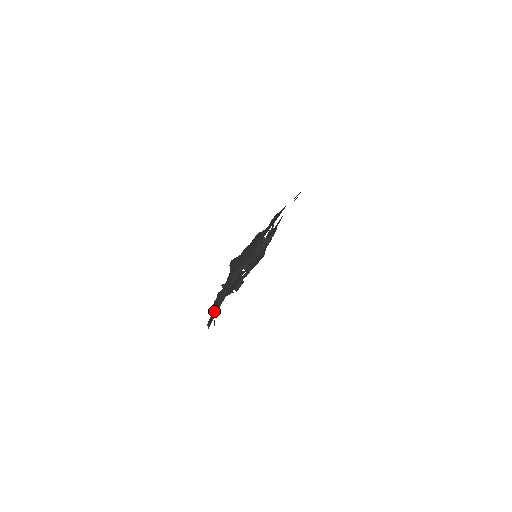
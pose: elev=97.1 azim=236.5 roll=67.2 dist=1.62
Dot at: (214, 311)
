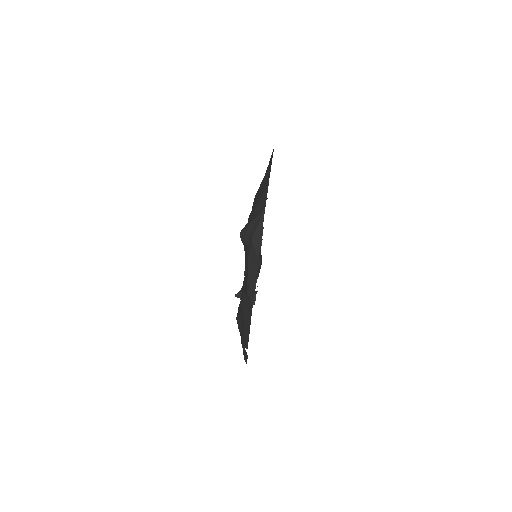
Dot at: (246, 314)
